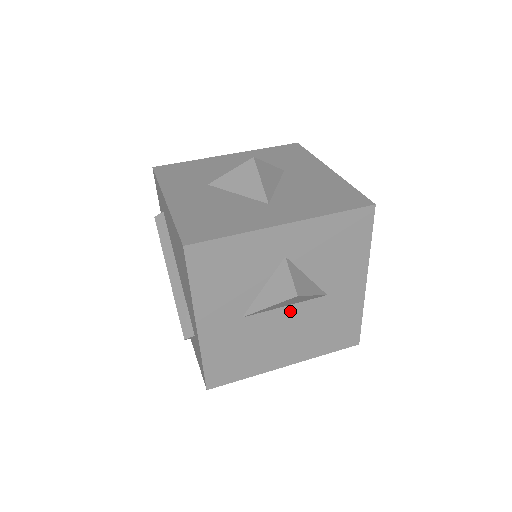
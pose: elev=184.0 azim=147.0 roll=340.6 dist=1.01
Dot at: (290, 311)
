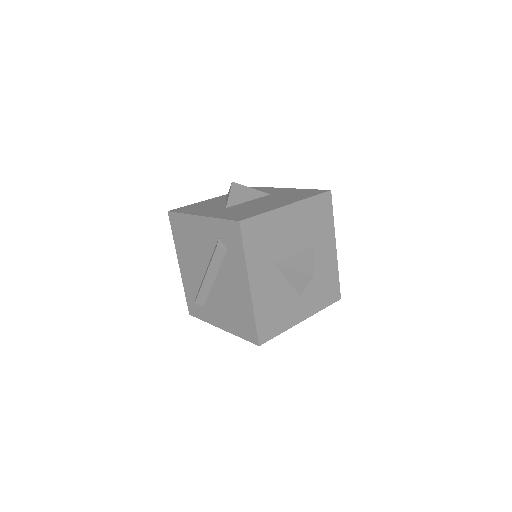
Dot at: (255, 201)
